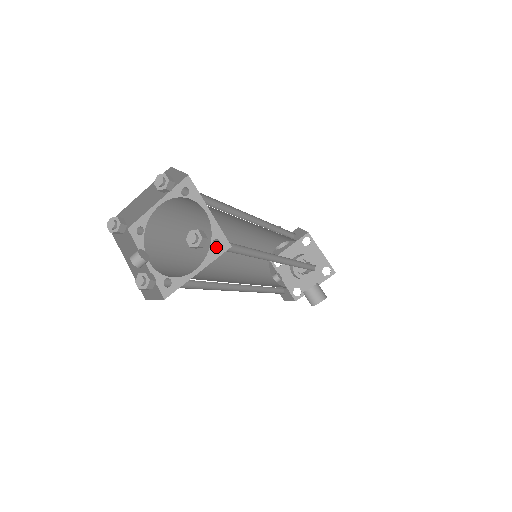
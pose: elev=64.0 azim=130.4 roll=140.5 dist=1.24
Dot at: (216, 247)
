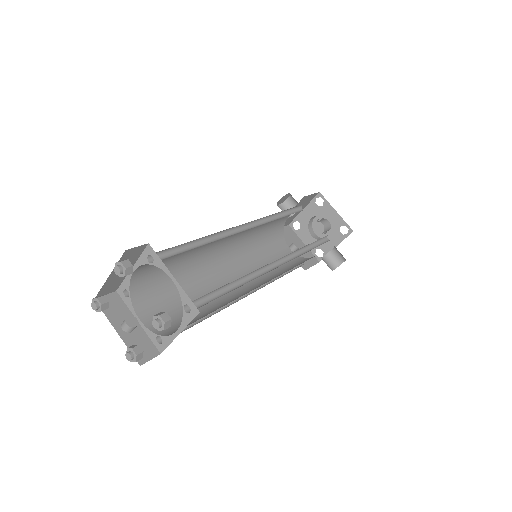
Dot at: (189, 308)
